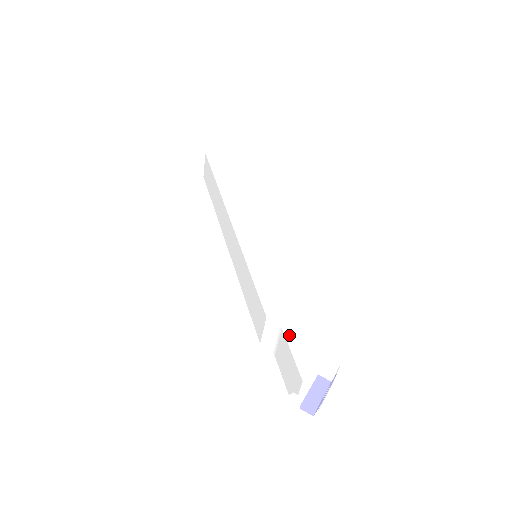
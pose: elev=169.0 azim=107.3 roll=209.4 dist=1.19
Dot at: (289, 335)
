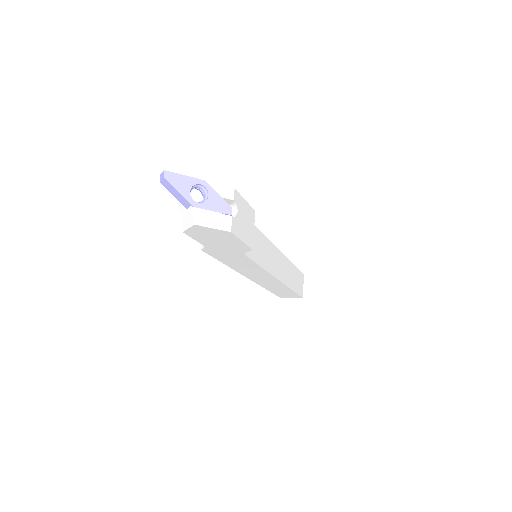
Dot at: occluded
